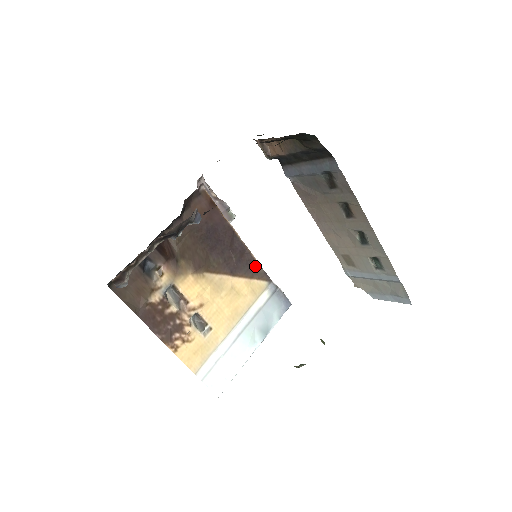
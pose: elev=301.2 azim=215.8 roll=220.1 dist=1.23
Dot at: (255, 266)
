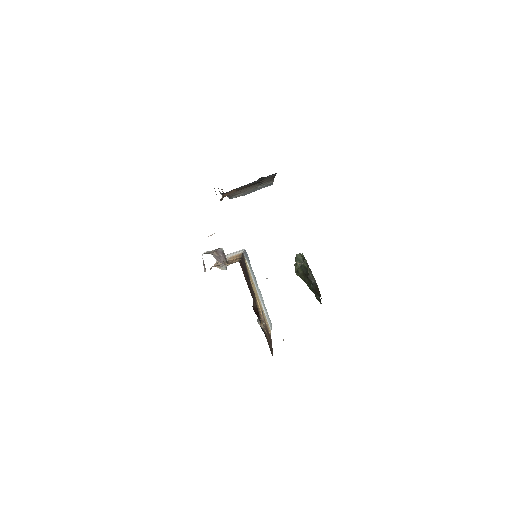
Dot at: (243, 258)
